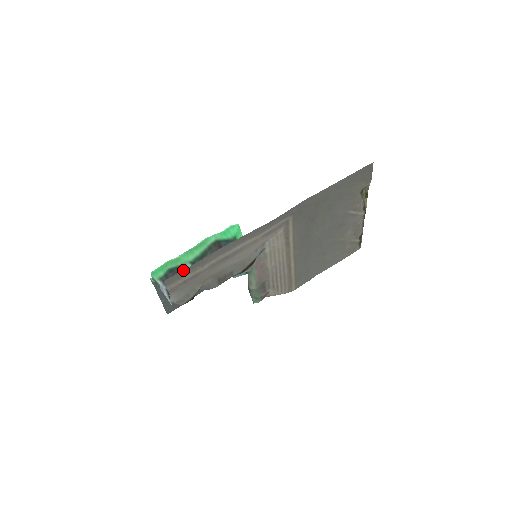
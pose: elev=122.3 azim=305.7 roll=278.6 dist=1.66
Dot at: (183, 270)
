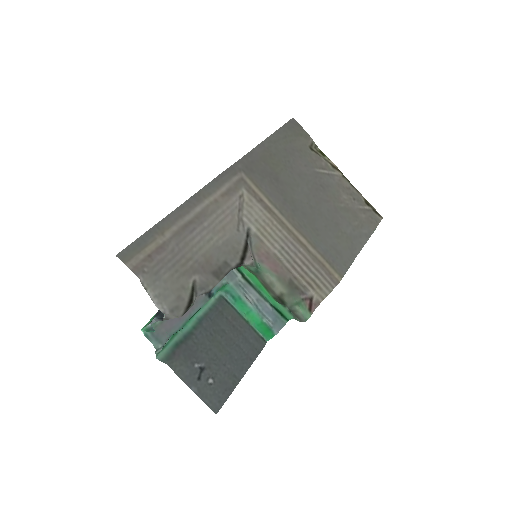
Dot at: (136, 240)
